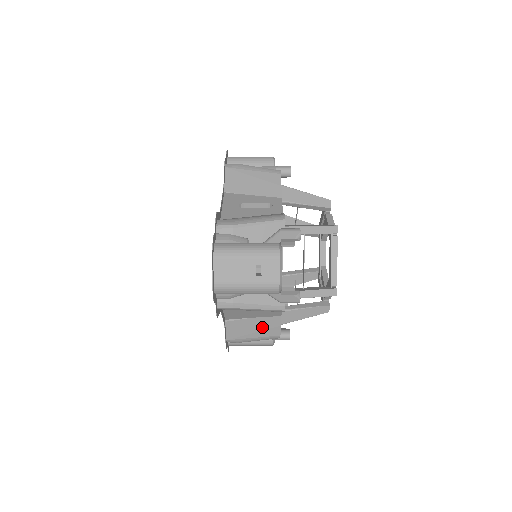
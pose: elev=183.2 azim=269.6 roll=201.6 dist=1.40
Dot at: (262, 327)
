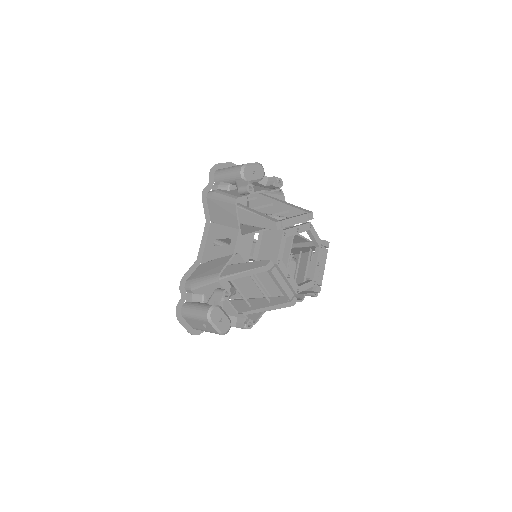
Dot at: occluded
